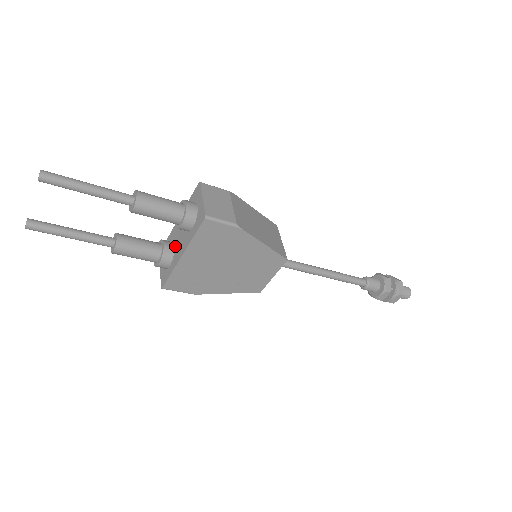
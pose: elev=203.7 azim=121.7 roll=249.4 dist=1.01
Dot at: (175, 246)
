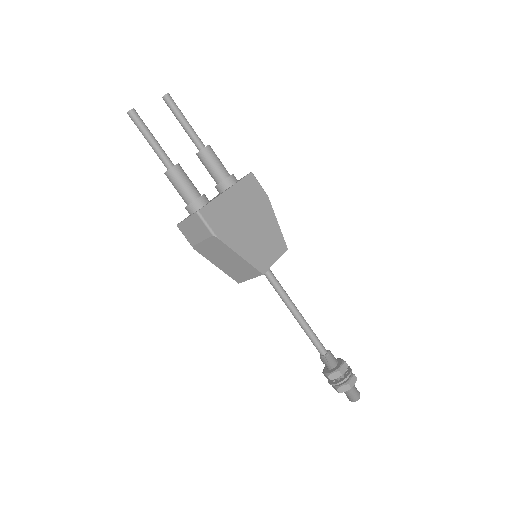
Dot at: occluded
